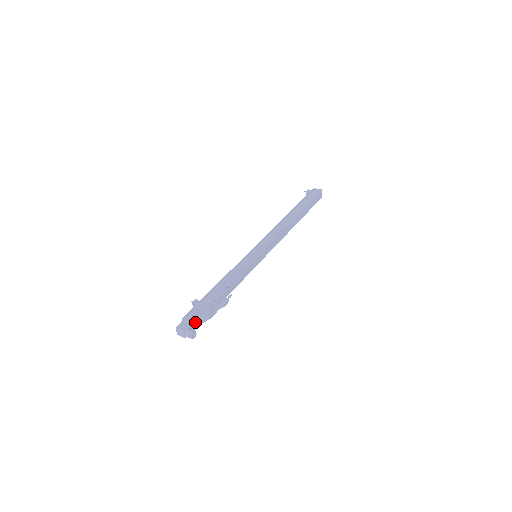
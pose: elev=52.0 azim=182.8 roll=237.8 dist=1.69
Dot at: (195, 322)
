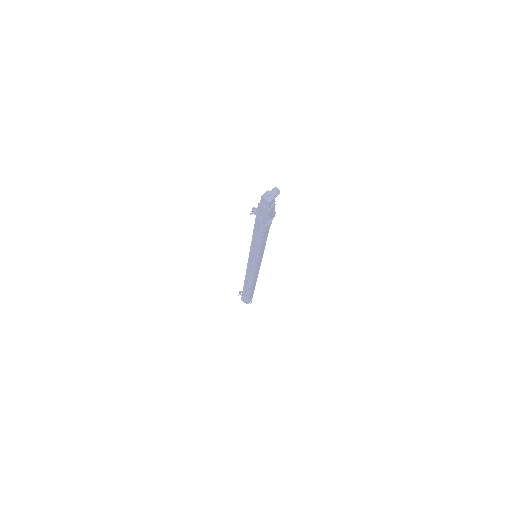
Dot at: occluded
